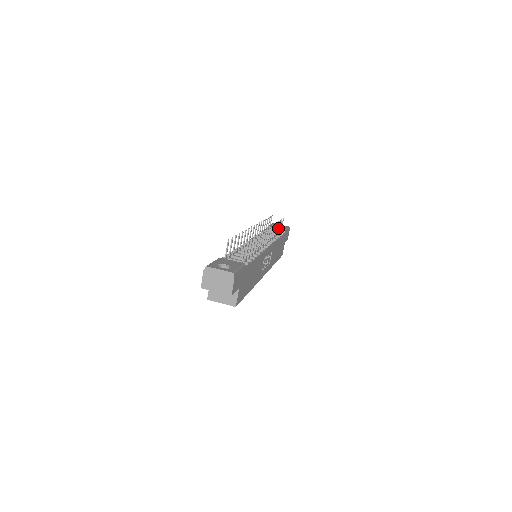
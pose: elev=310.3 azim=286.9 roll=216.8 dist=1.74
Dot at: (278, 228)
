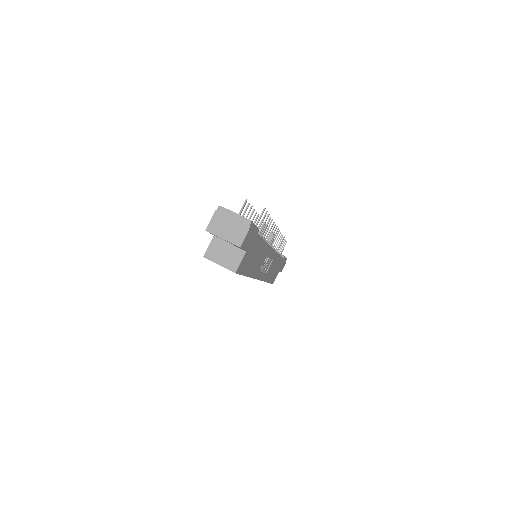
Dot at: occluded
